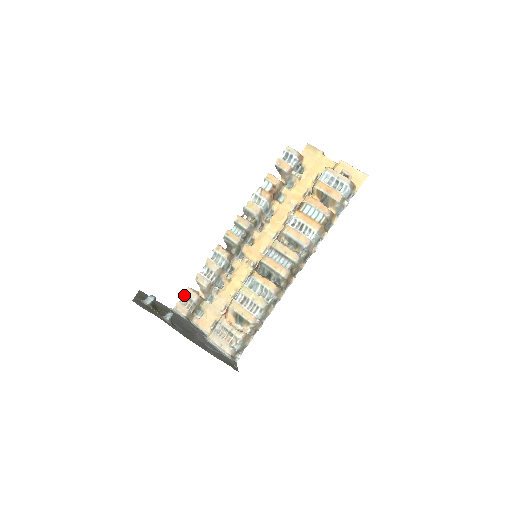
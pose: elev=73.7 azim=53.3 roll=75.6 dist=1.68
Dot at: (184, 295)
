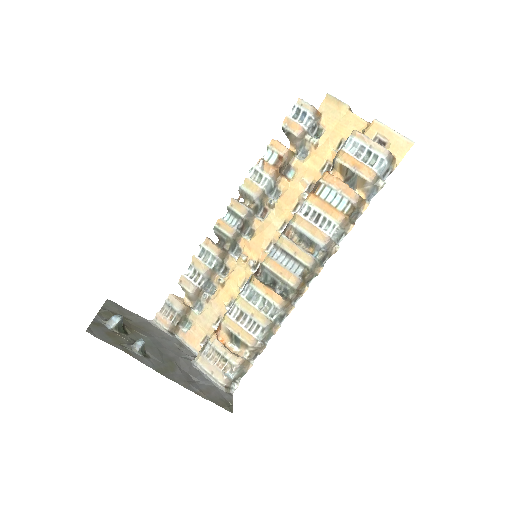
Dot at: (165, 303)
